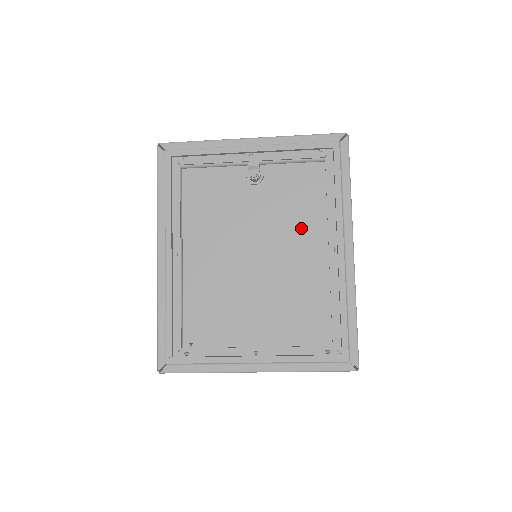
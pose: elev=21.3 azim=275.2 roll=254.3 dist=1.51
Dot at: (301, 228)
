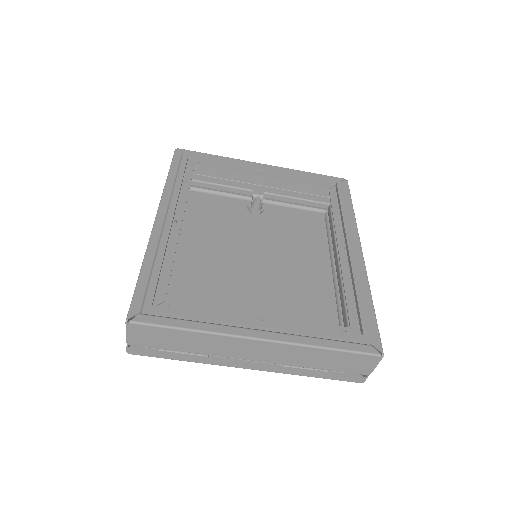
Dot at: (299, 252)
